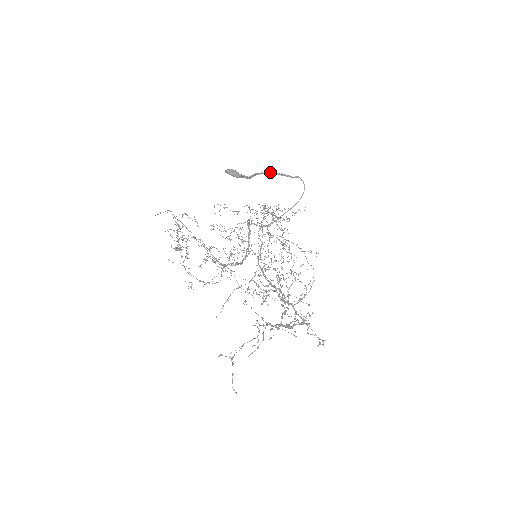
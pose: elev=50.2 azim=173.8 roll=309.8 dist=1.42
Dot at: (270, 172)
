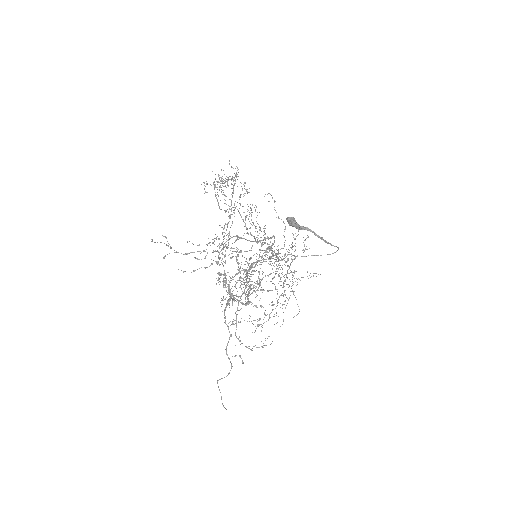
Dot at: (318, 235)
